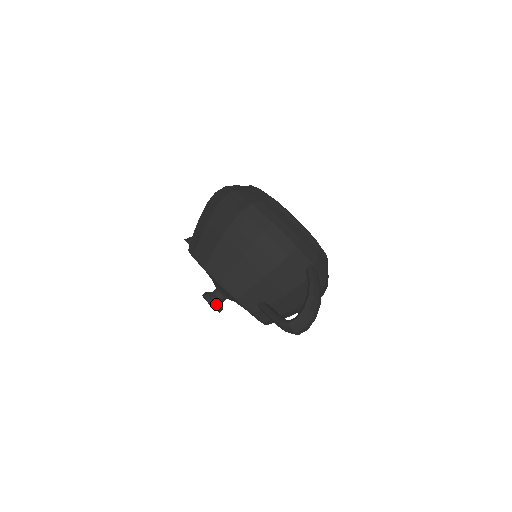
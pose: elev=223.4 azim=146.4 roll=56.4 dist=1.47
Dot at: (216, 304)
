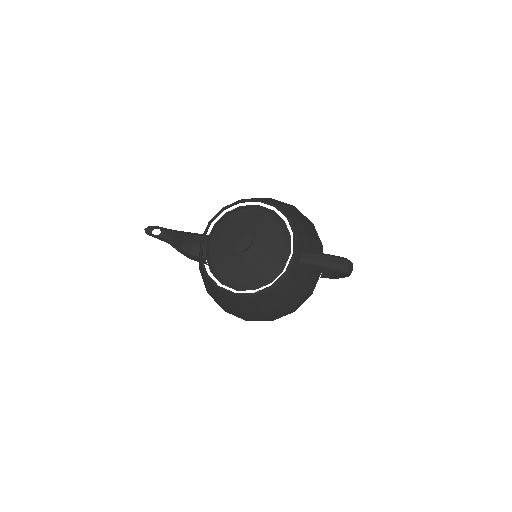
Dot at: occluded
